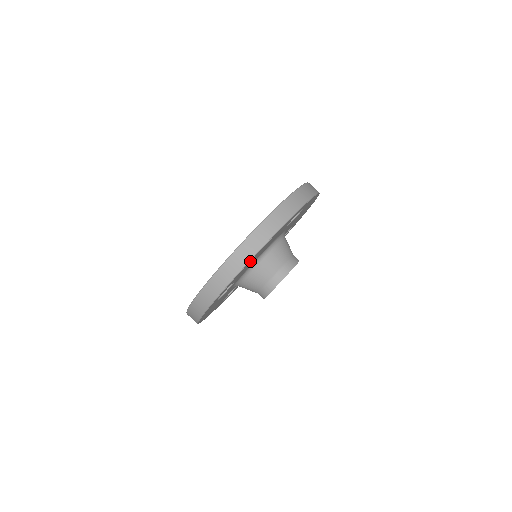
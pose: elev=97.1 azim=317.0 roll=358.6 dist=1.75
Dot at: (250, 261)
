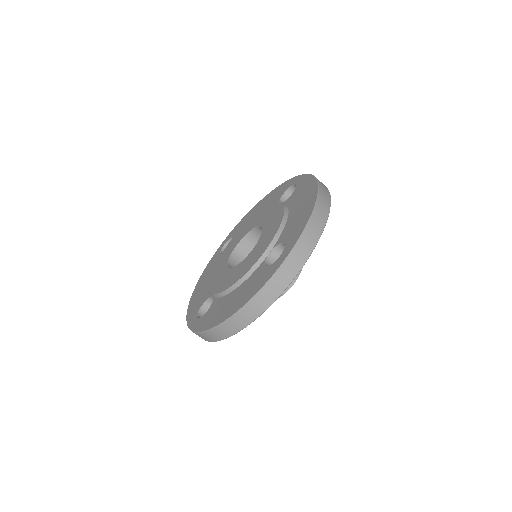
Dot at: occluded
